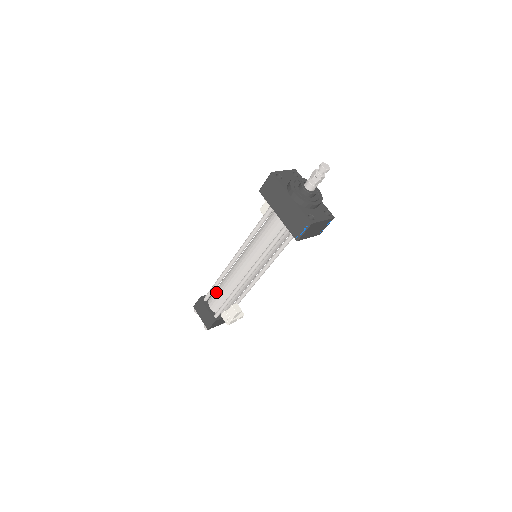
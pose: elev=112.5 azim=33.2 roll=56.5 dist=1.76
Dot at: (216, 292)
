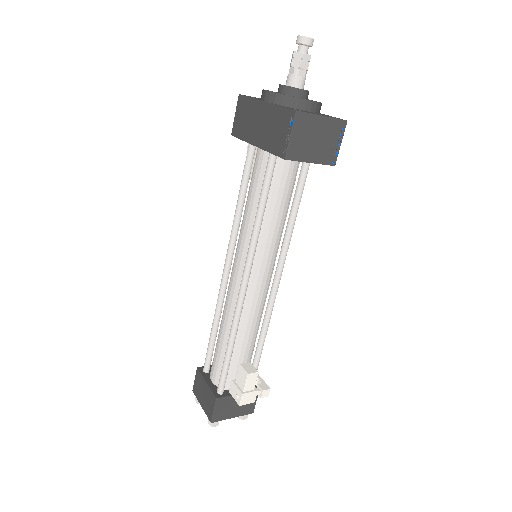
Dot at: occluded
